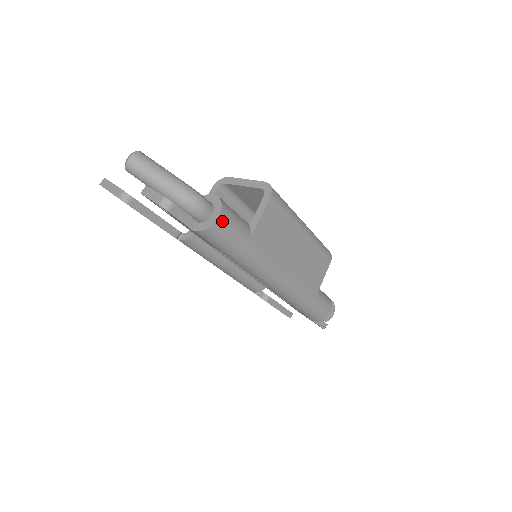
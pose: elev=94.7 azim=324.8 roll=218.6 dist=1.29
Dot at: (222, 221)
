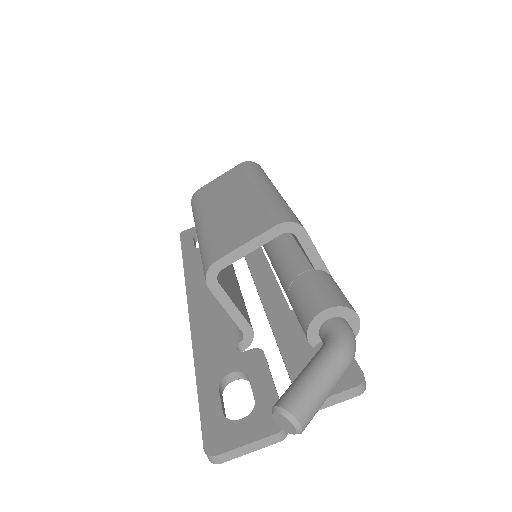
Dot at: occluded
